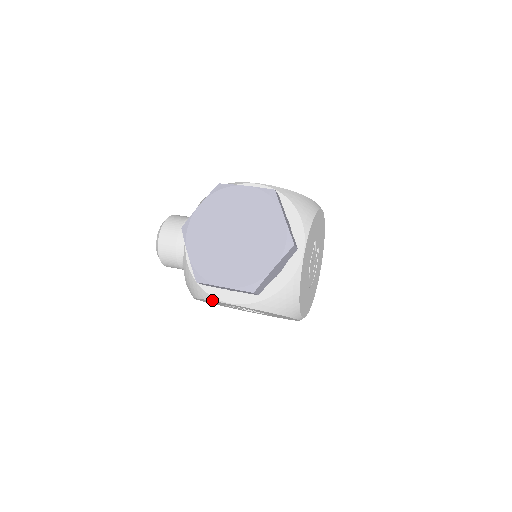
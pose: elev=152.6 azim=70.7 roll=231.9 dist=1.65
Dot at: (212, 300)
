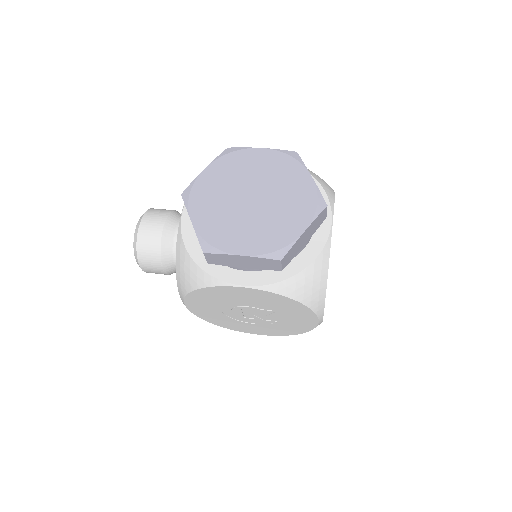
Dot at: (218, 285)
